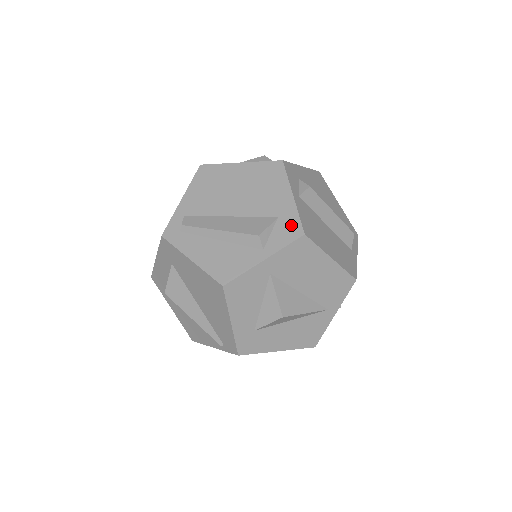
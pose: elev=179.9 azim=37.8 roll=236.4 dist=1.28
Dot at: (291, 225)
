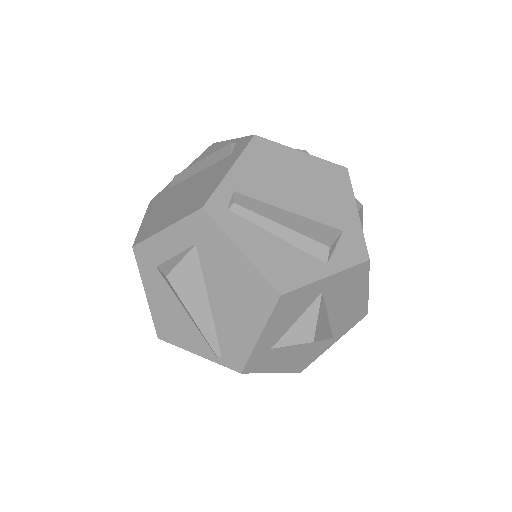
Dot at: (356, 245)
